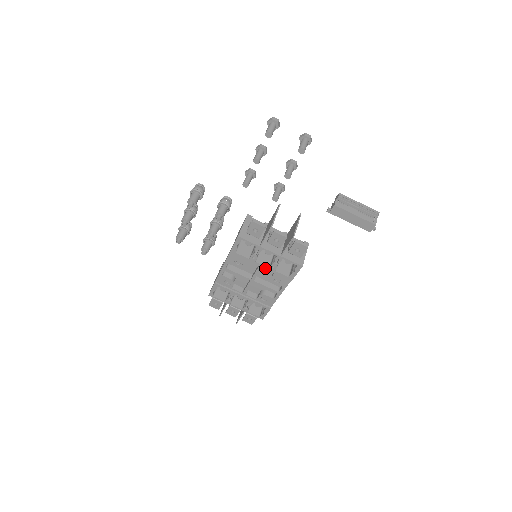
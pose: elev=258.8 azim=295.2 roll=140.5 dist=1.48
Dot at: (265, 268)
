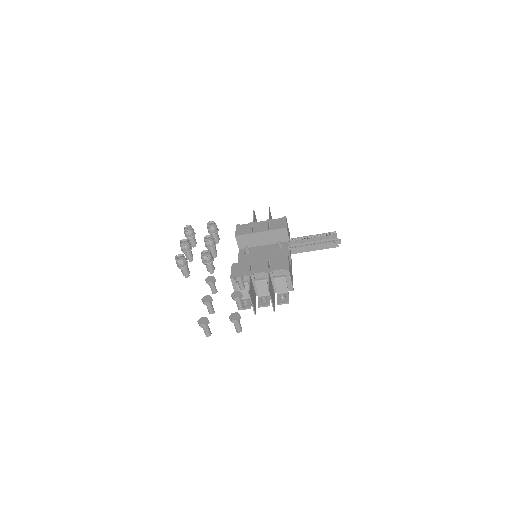
Dot at: occluded
